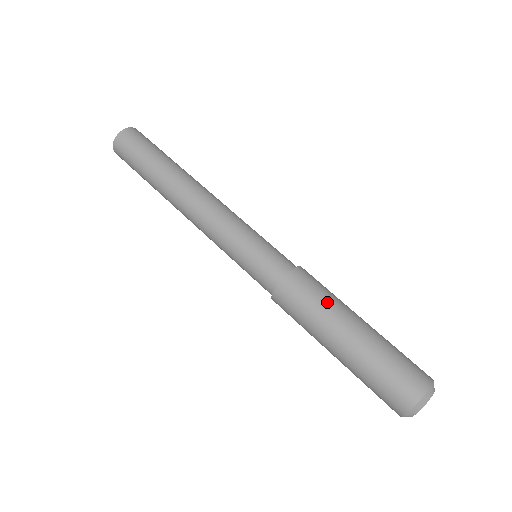
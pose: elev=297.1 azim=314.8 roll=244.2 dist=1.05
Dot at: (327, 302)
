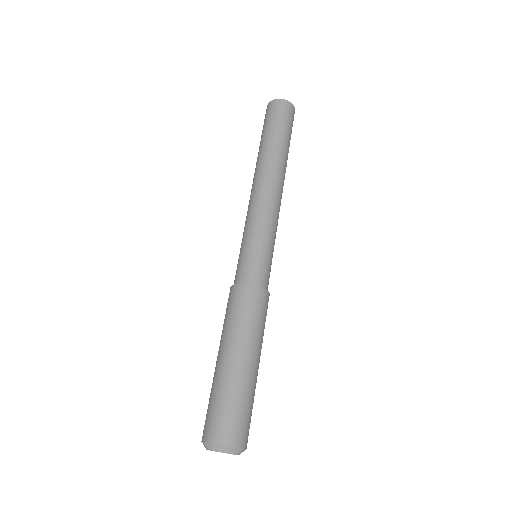
Dot at: (245, 326)
